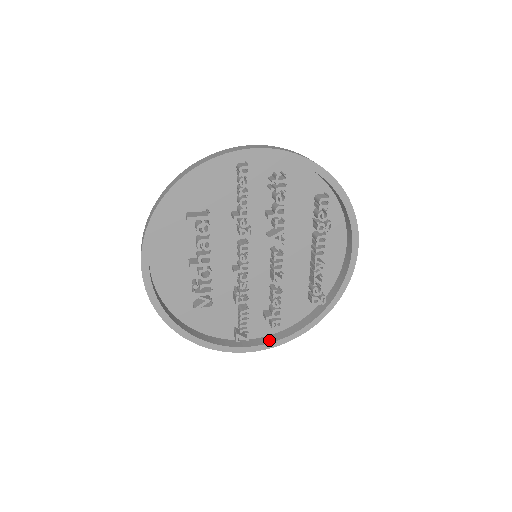
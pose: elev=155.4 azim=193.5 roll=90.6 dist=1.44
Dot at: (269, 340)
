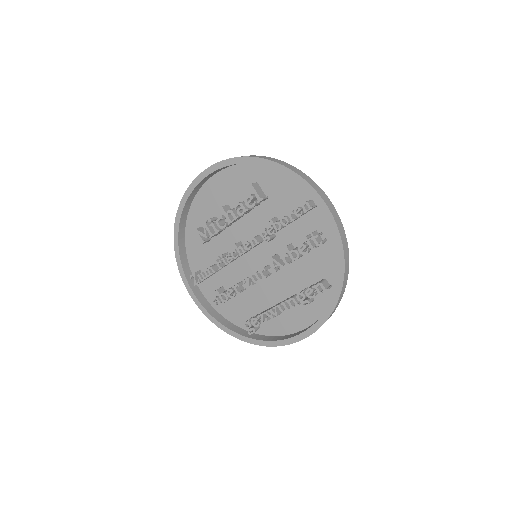
Dot at: (204, 303)
